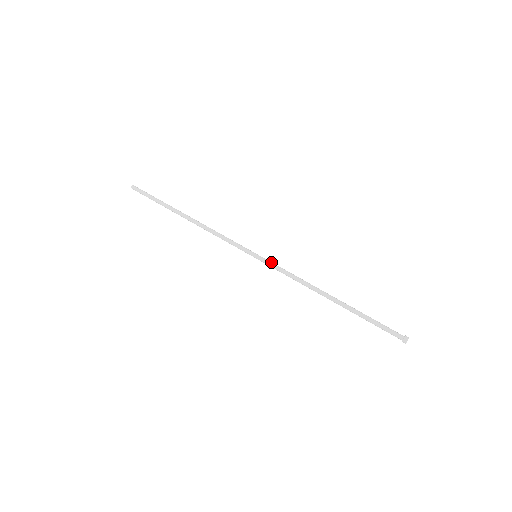
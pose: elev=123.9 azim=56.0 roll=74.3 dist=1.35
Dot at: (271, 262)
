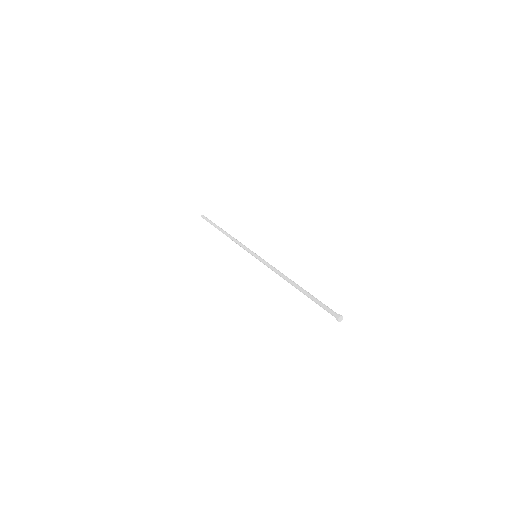
Dot at: occluded
